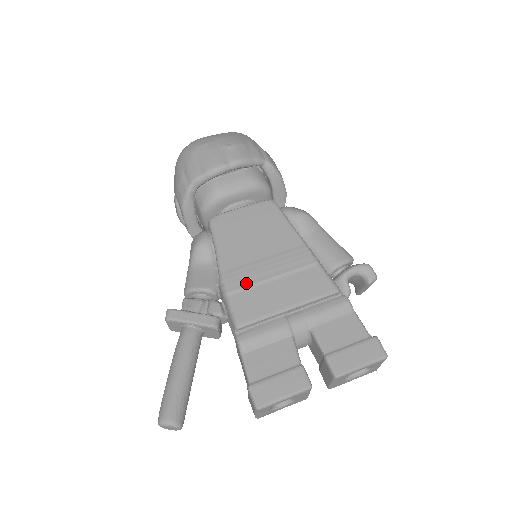
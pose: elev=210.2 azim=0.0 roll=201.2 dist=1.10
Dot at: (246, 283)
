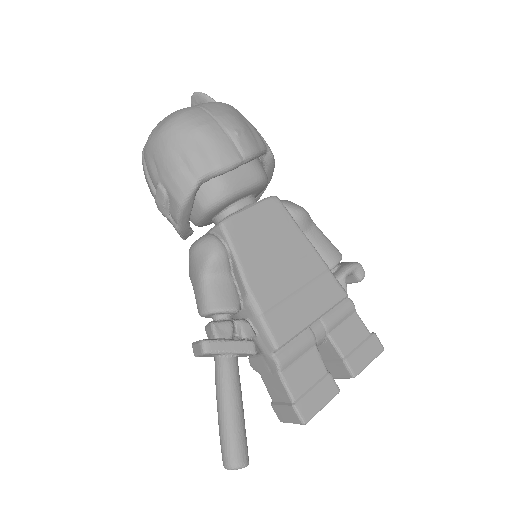
Dot at: (276, 300)
